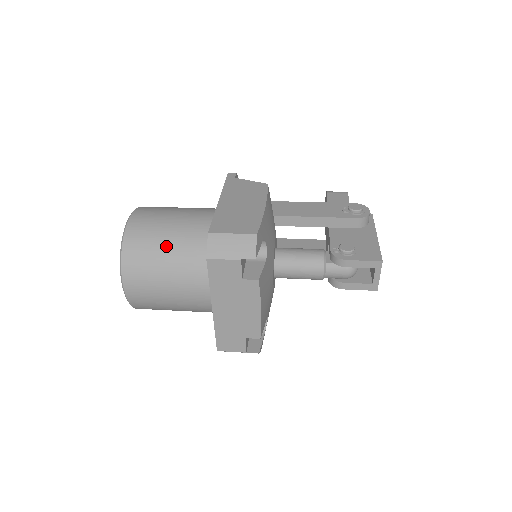
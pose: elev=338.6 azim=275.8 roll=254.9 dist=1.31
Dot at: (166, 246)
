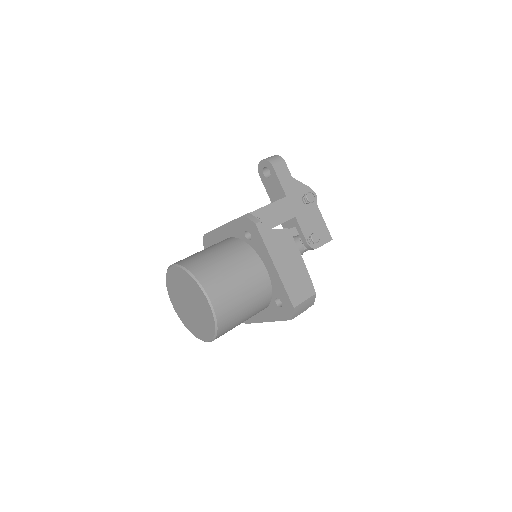
Dot at: (245, 311)
